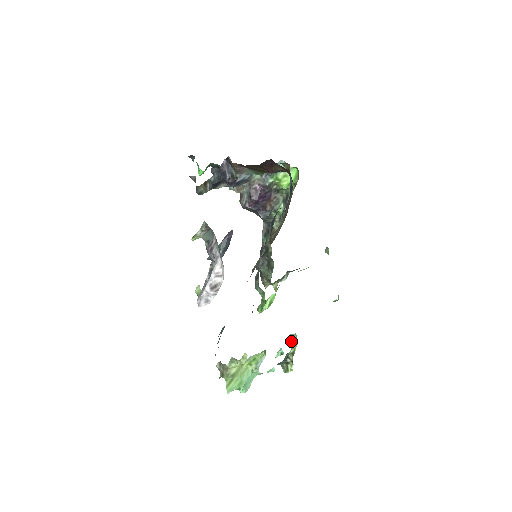
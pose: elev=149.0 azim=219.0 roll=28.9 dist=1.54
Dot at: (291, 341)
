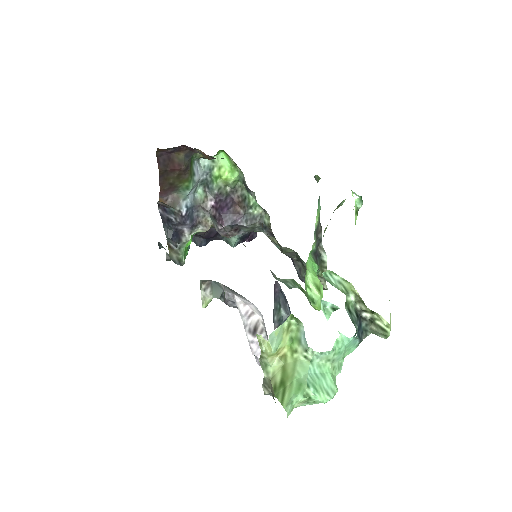
Dot at: (334, 285)
